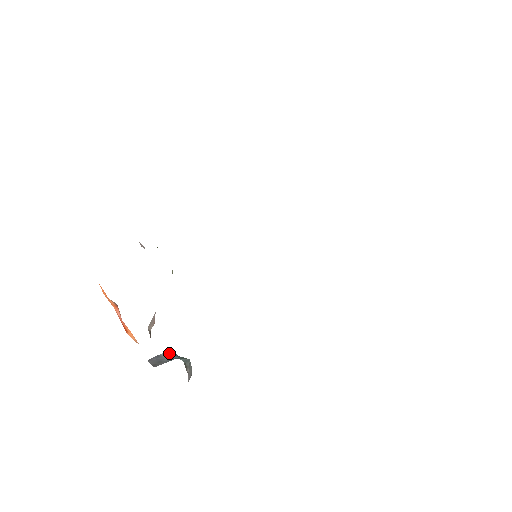
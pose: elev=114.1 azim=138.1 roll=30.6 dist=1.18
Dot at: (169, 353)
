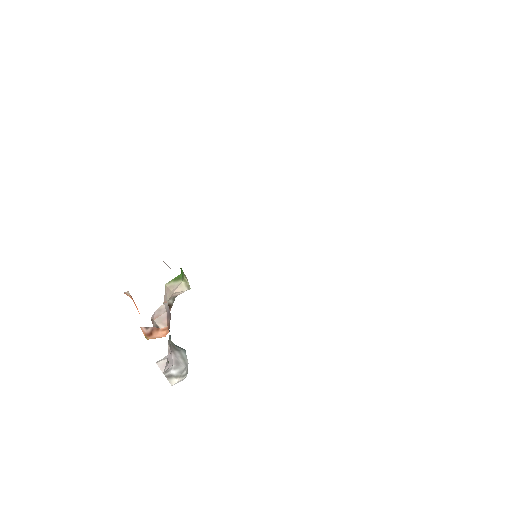
Dot at: occluded
